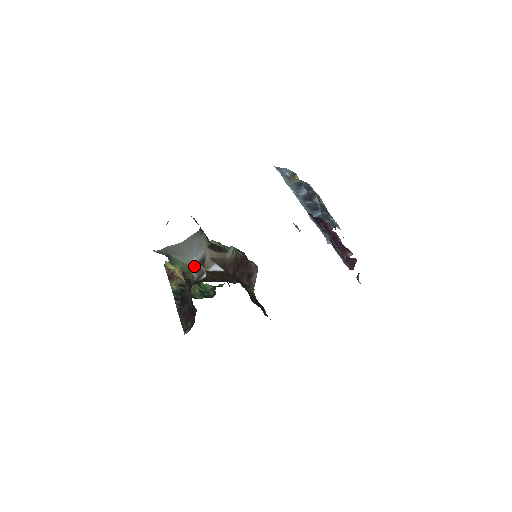
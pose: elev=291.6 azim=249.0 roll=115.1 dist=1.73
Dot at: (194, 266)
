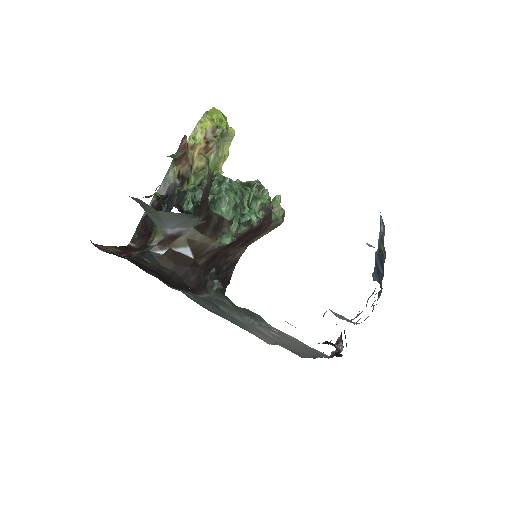
Dot at: (162, 232)
